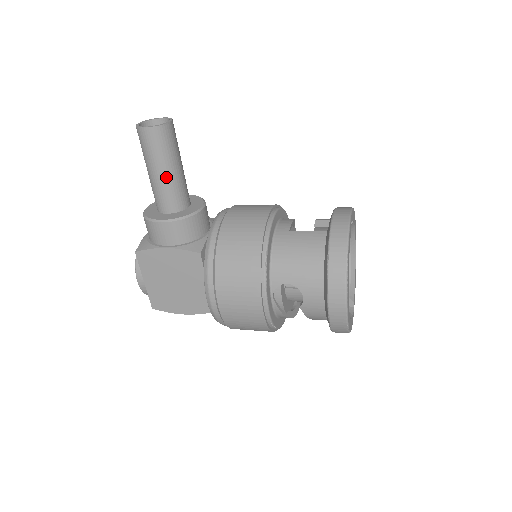
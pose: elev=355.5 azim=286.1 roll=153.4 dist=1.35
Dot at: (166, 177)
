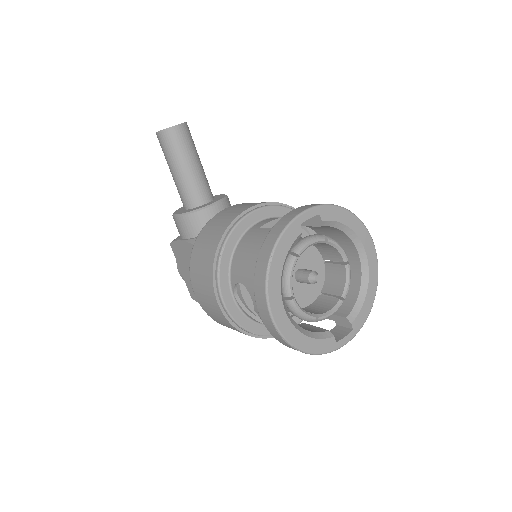
Dot at: (178, 175)
